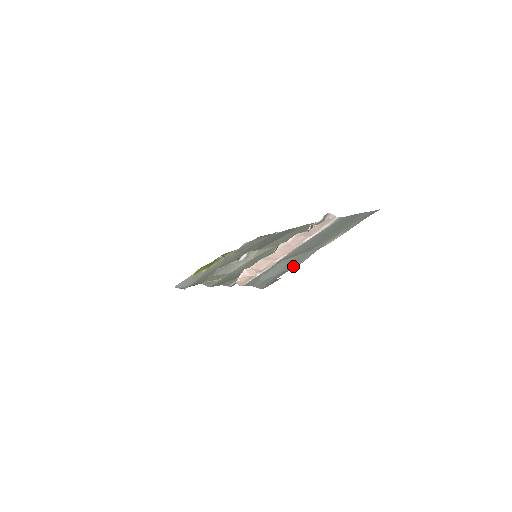
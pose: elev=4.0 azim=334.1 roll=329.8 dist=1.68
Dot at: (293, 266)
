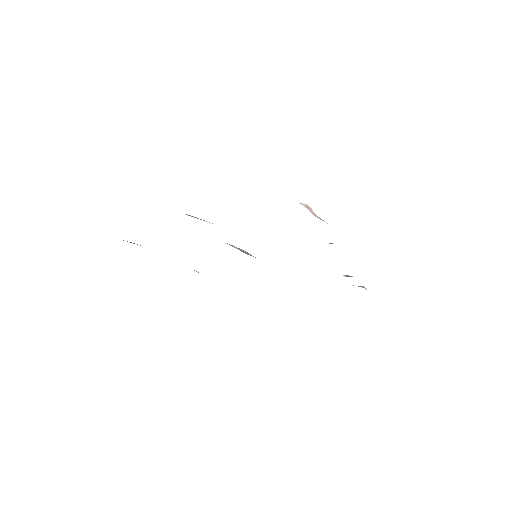
Dot at: occluded
